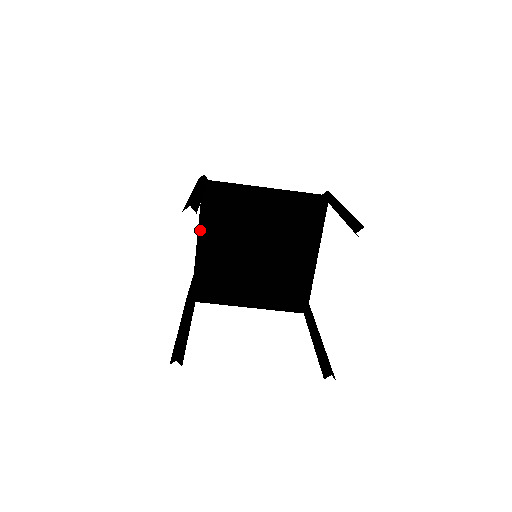
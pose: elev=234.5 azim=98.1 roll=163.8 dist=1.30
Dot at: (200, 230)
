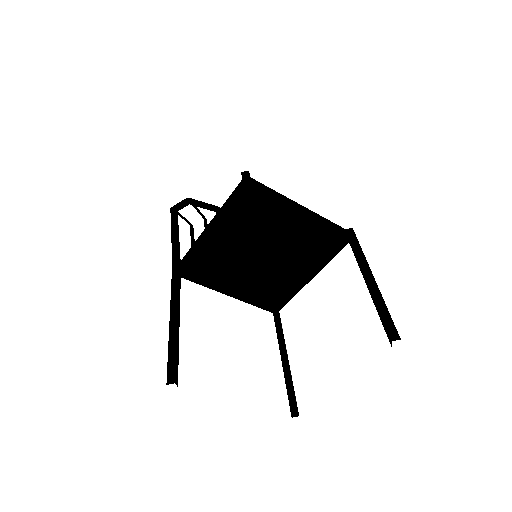
Dot at: (219, 223)
